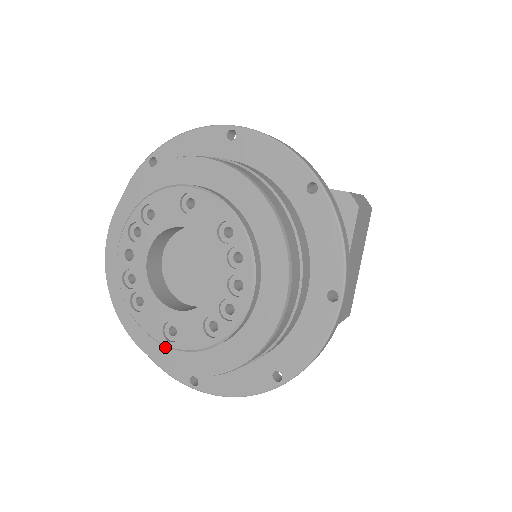
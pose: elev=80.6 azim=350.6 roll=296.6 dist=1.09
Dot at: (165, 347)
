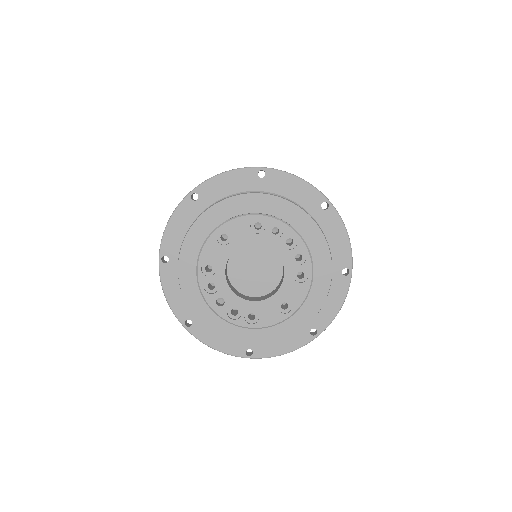
Dot at: (288, 322)
